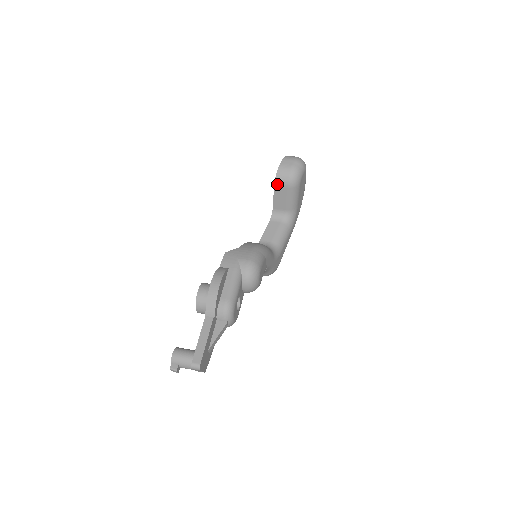
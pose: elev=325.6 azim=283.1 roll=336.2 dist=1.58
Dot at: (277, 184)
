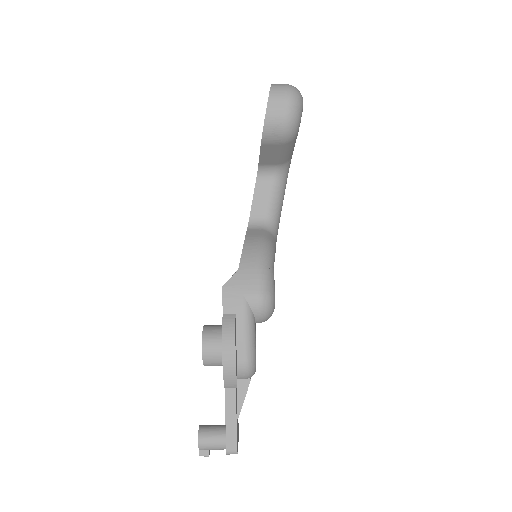
Dot at: (265, 142)
